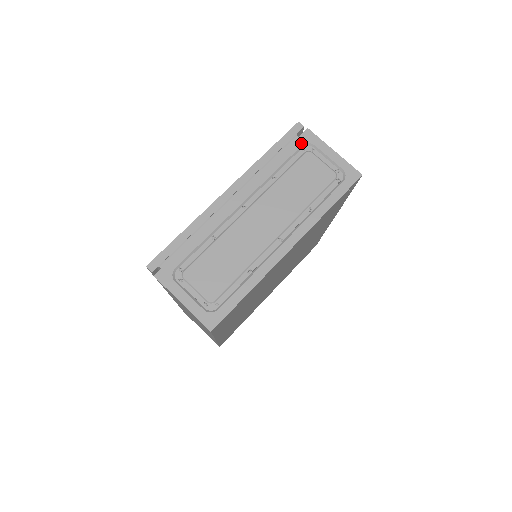
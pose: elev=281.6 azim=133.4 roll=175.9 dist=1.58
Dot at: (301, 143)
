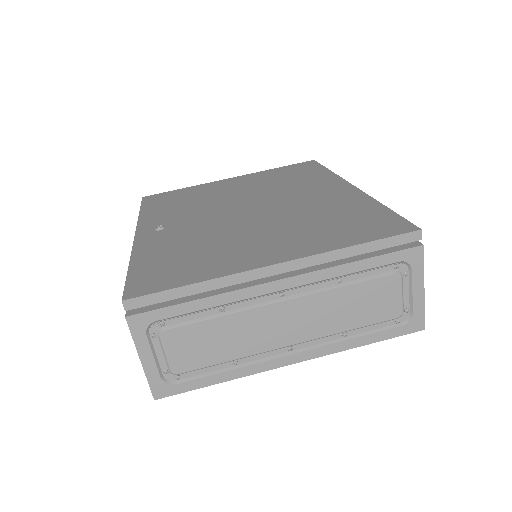
Dot at: (401, 258)
